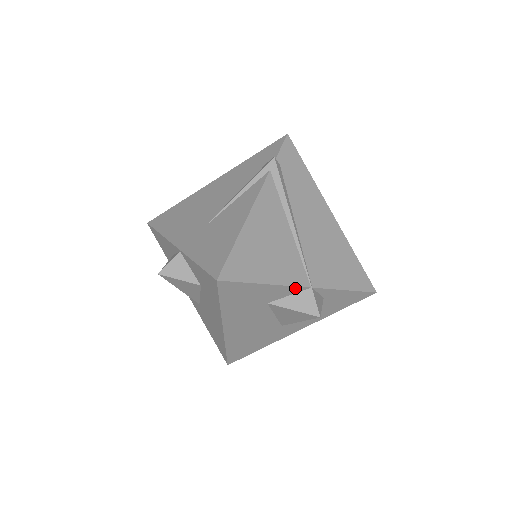
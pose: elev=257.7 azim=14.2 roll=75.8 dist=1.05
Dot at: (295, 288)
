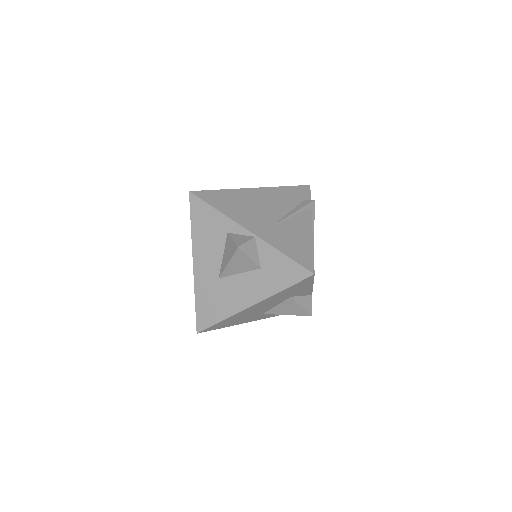
Dot at: (310, 292)
